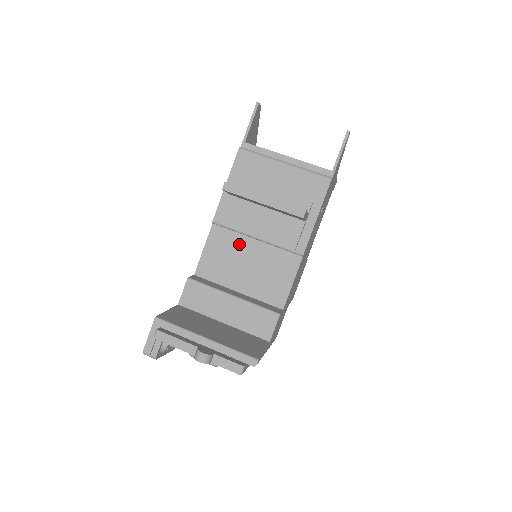
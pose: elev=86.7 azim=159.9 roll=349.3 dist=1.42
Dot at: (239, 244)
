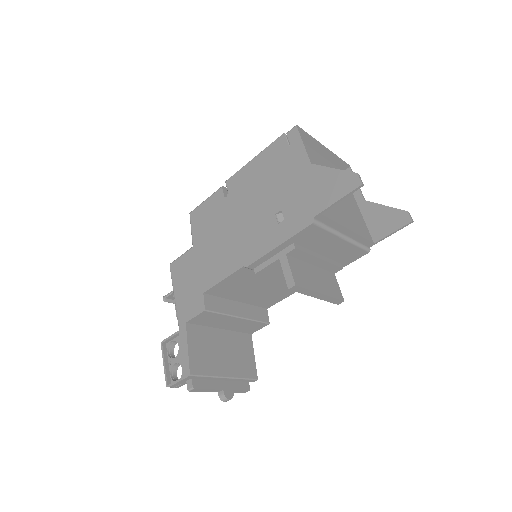
Dot at: (259, 279)
